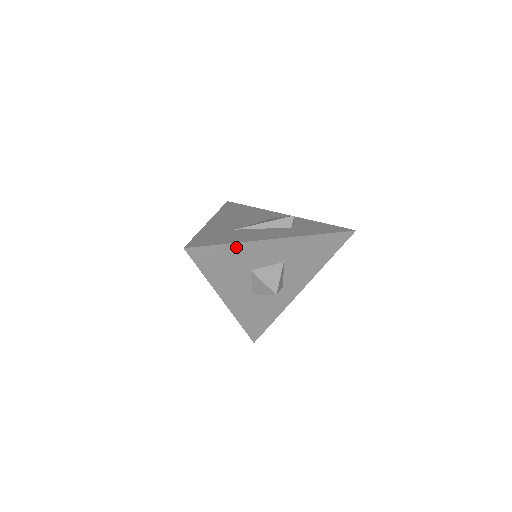
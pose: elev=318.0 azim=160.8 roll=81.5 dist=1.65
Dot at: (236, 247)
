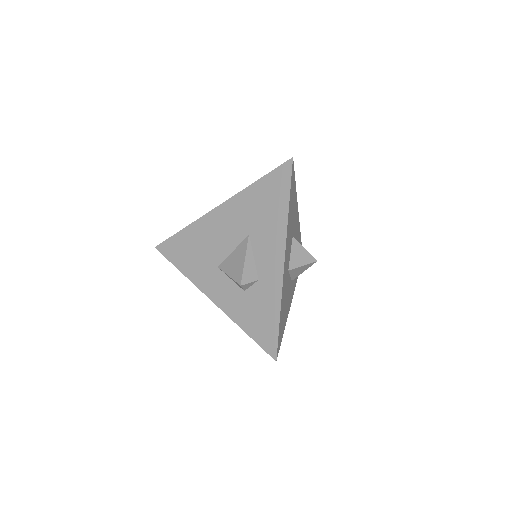
Dot at: (295, 197)
